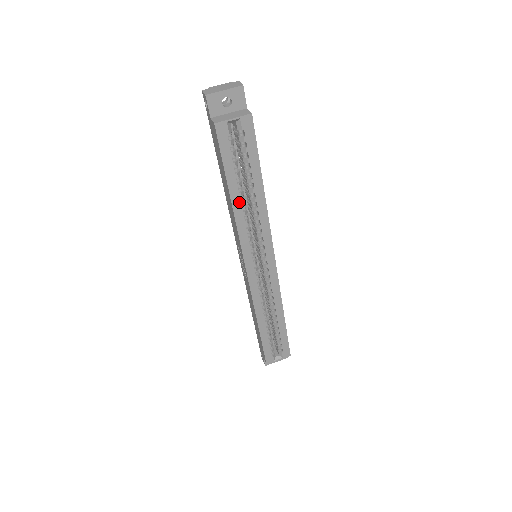
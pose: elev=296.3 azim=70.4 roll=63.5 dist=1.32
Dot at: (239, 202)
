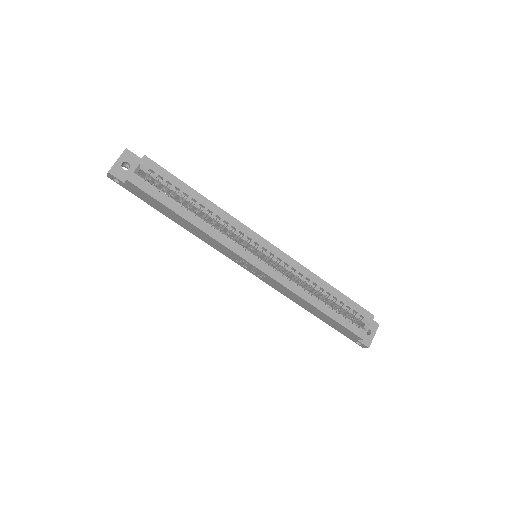
Dot at: (196, 219)
